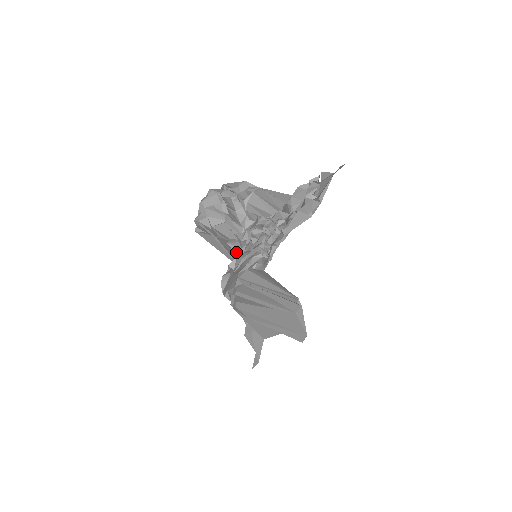
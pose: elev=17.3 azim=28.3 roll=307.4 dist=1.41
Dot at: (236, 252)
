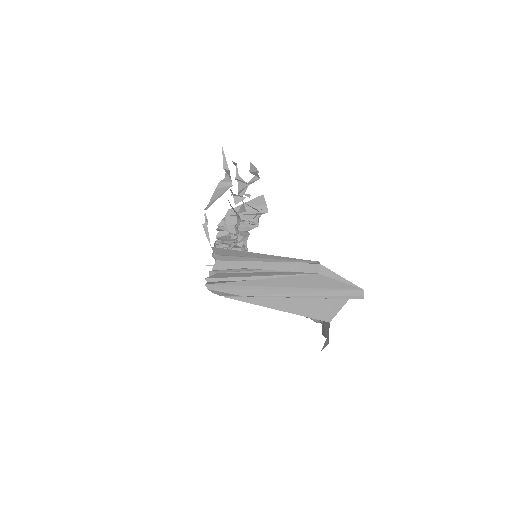
Dot at: occluded
